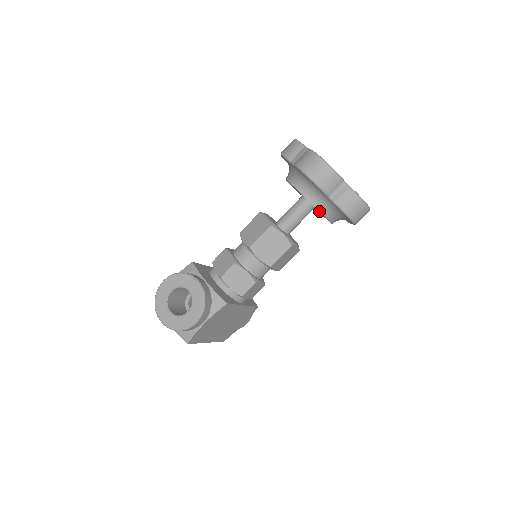
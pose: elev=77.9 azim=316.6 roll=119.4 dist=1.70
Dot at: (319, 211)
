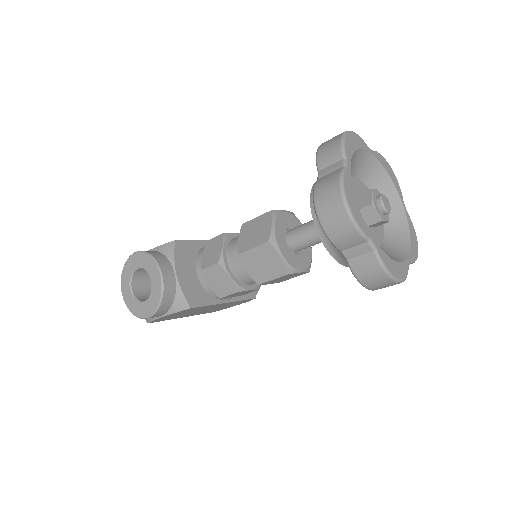
Dot at: (331, 255)
